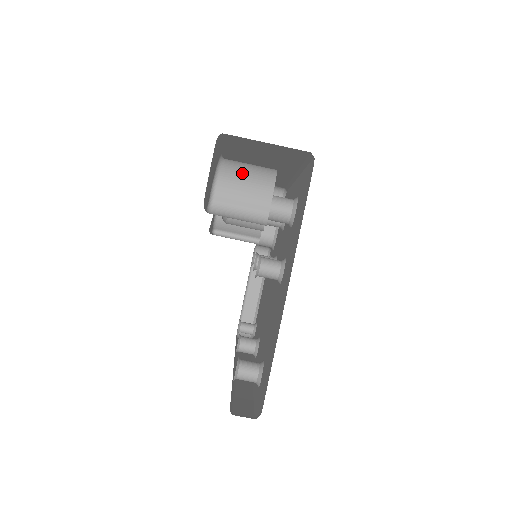
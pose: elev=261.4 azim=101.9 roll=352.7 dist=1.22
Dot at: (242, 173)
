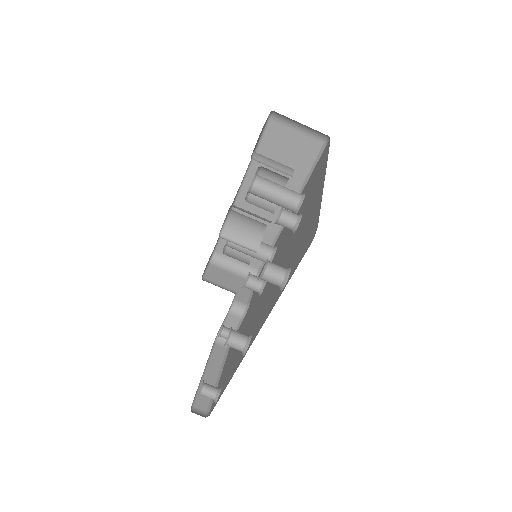
Dot at: occluded
